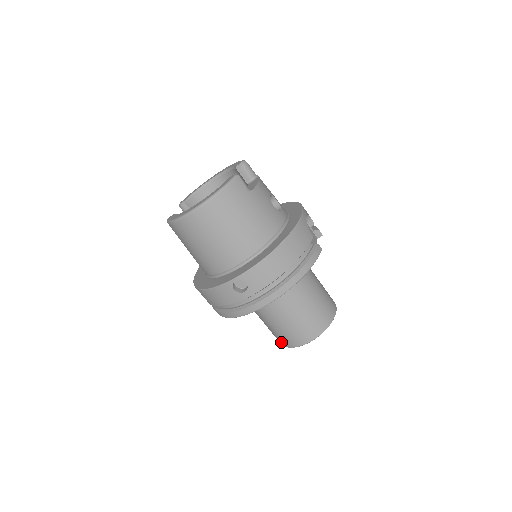
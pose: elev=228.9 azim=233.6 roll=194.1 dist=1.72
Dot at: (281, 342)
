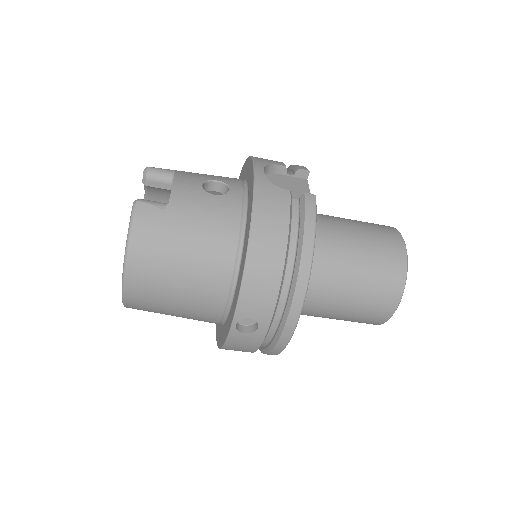
Dot at: occluded
